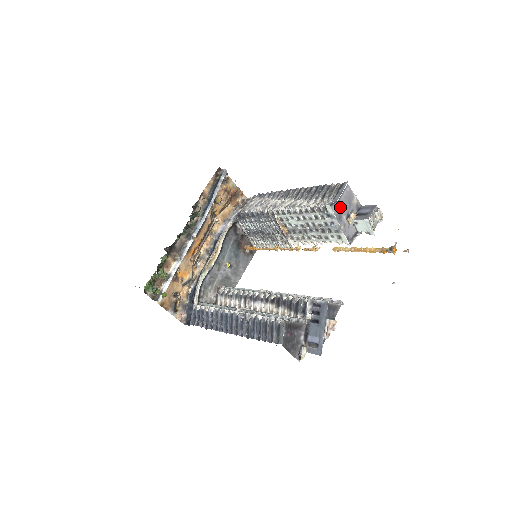
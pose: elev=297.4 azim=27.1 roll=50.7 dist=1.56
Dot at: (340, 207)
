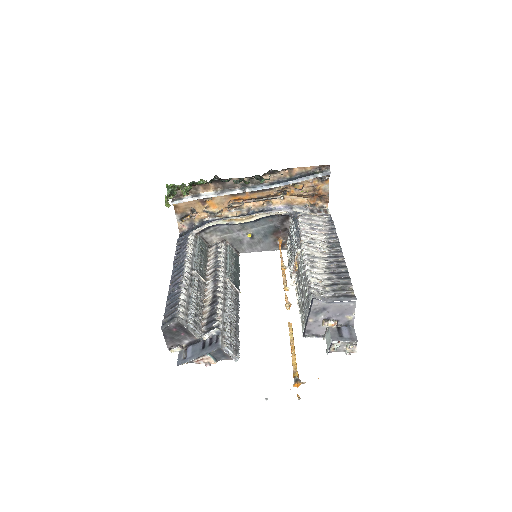
Dot at: (326, 307)
